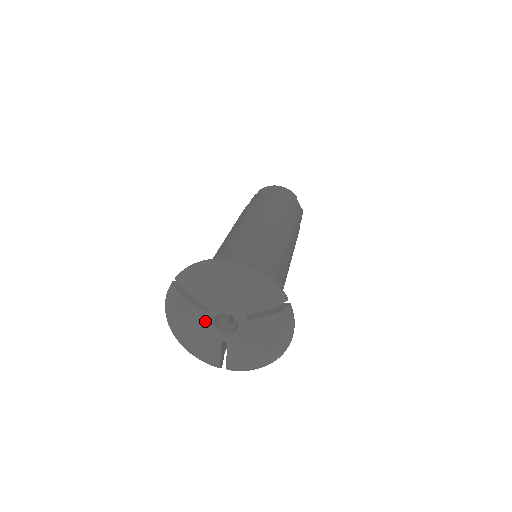
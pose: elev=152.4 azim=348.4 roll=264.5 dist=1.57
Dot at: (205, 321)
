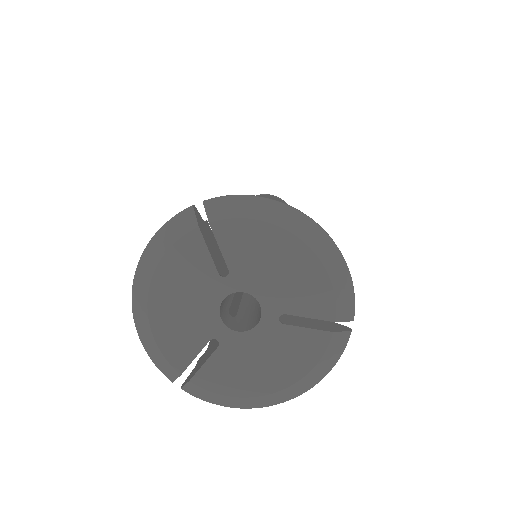
Dot at: (209, 292)
